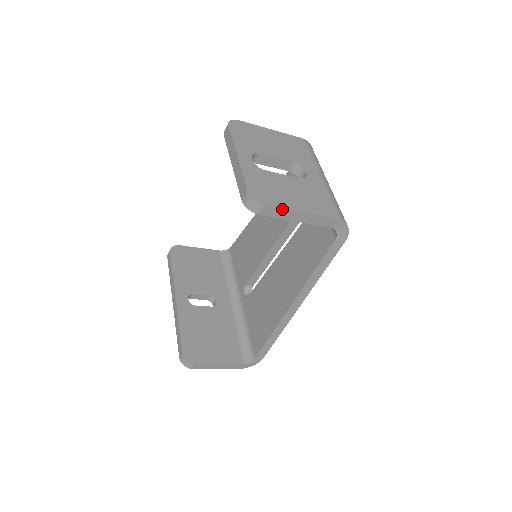
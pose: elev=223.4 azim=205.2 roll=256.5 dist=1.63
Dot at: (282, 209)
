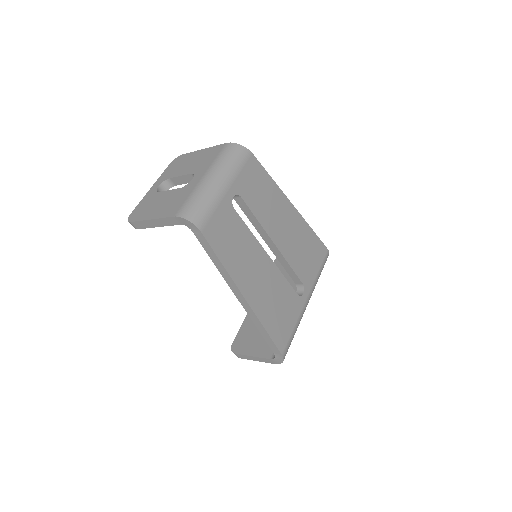
Dot at: (140, 221)
